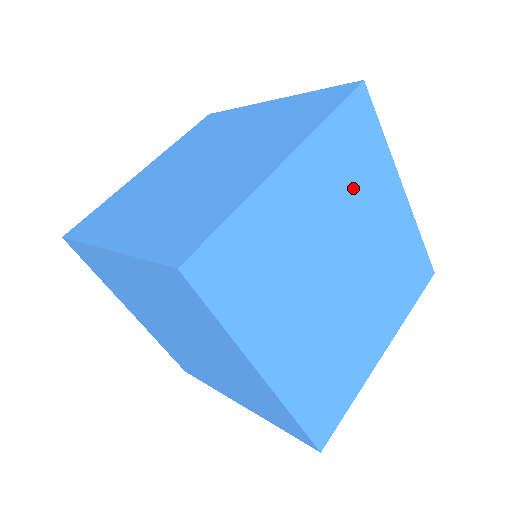
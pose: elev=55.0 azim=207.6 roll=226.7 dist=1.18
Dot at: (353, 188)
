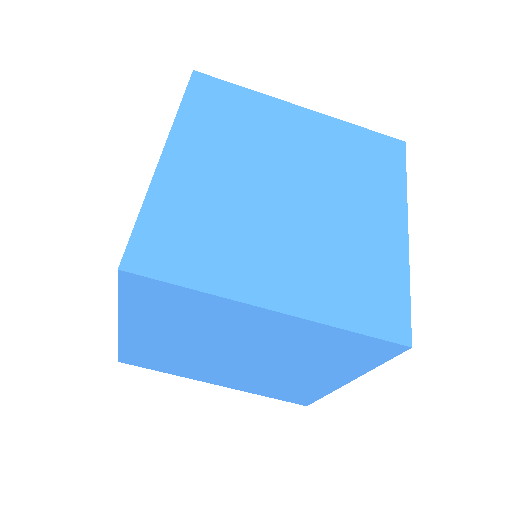
Dot at: (246, 134)
